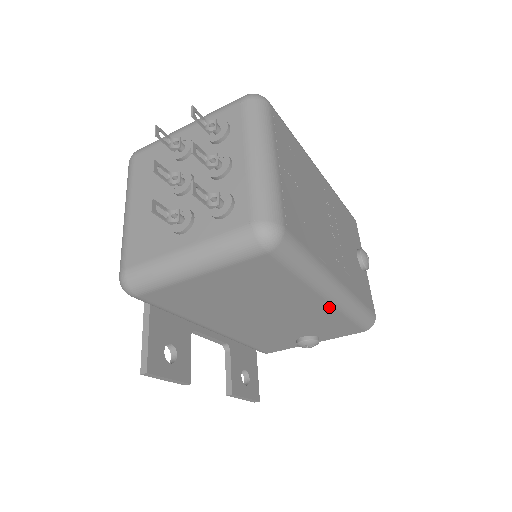
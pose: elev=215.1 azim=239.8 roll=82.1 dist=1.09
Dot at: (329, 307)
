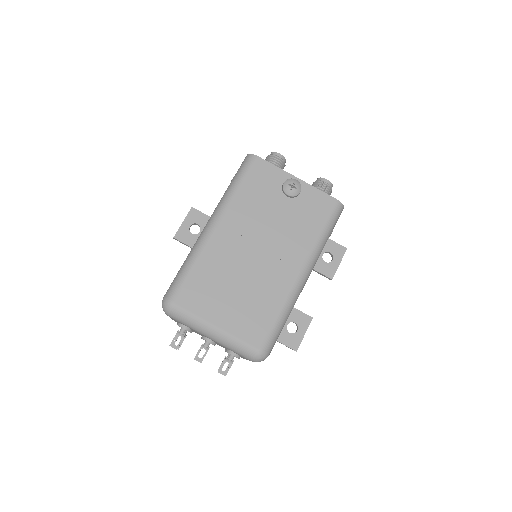
Dot at: occluded
